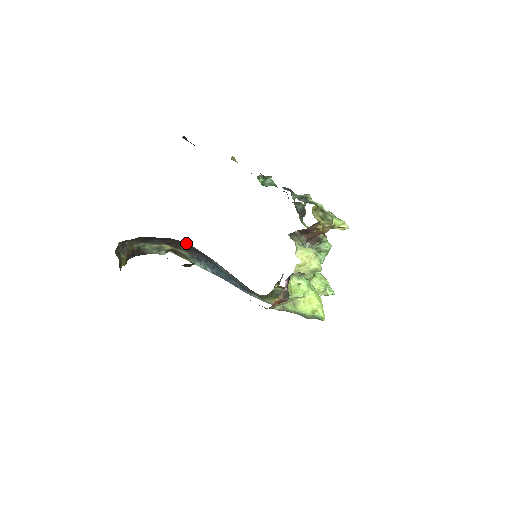
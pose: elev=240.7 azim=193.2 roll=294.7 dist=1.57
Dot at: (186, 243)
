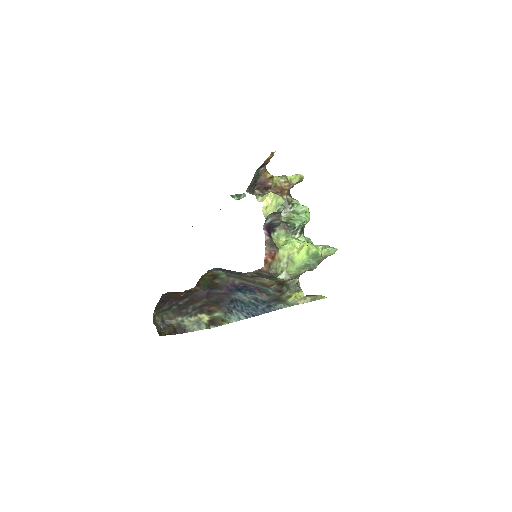
Dot at: (209, 292)
